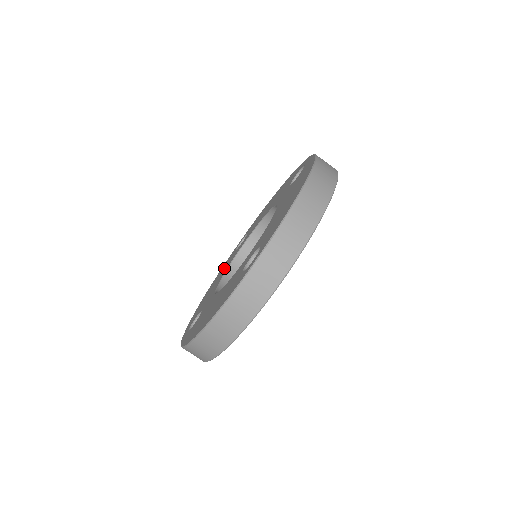
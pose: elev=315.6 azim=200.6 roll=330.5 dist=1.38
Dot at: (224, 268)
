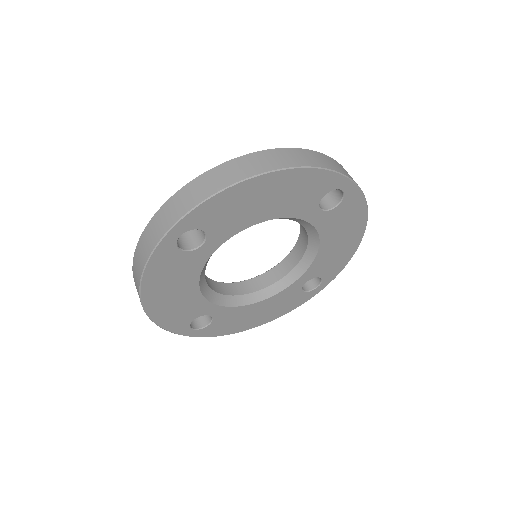
Dot at: occluded
